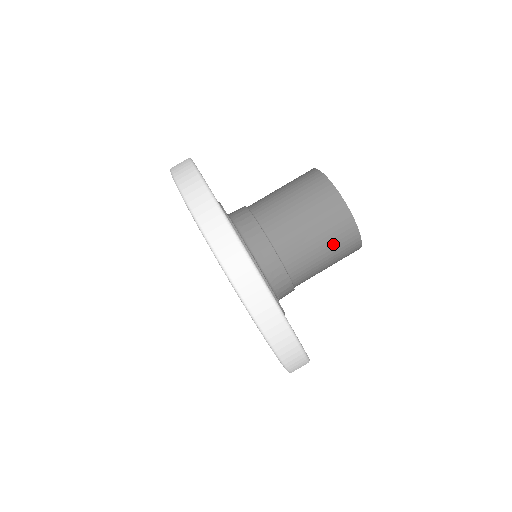
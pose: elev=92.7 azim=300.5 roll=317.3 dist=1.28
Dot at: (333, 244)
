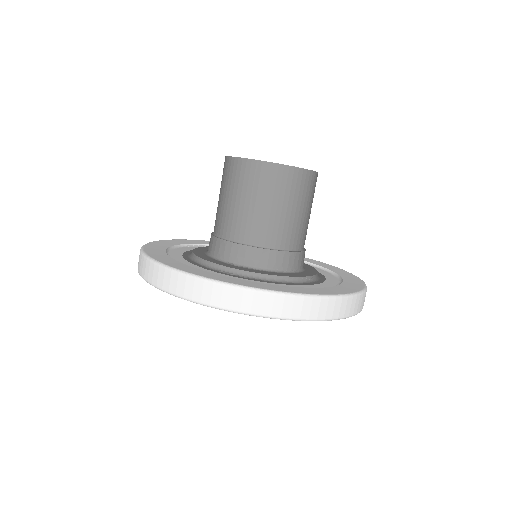
Dot at: (274, 194)
